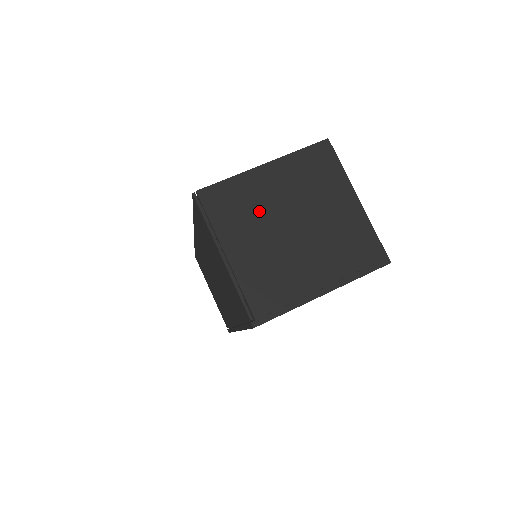
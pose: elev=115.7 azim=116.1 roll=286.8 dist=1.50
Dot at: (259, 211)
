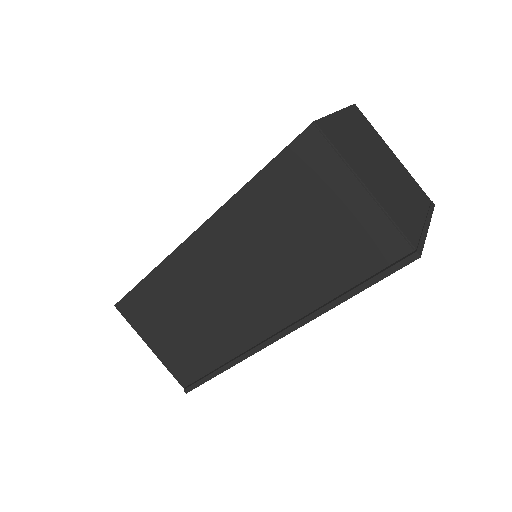
Dot at: (359, 151)
